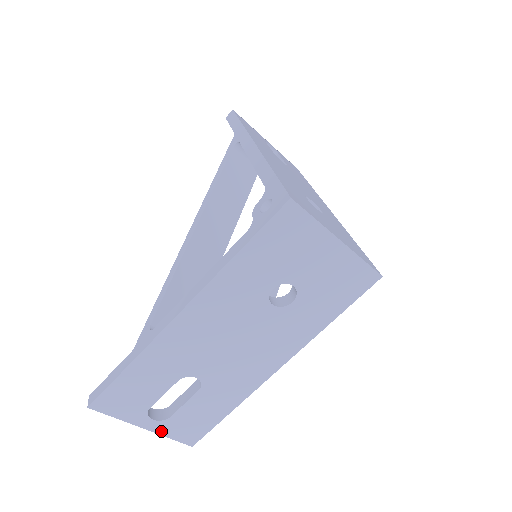
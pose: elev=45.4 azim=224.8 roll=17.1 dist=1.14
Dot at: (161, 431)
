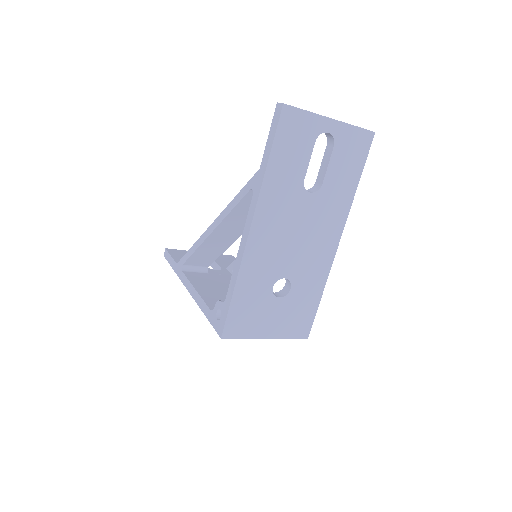
Dot at: occluded
